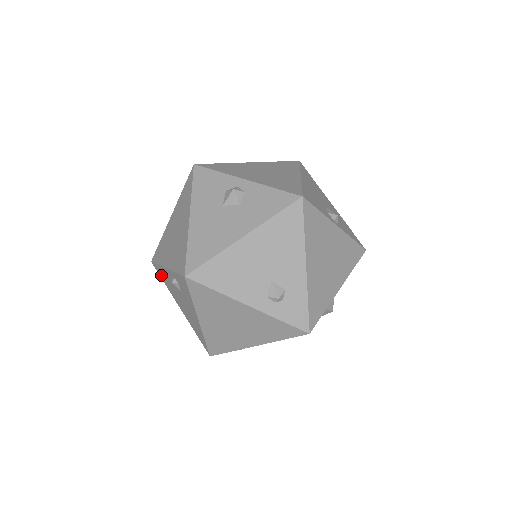
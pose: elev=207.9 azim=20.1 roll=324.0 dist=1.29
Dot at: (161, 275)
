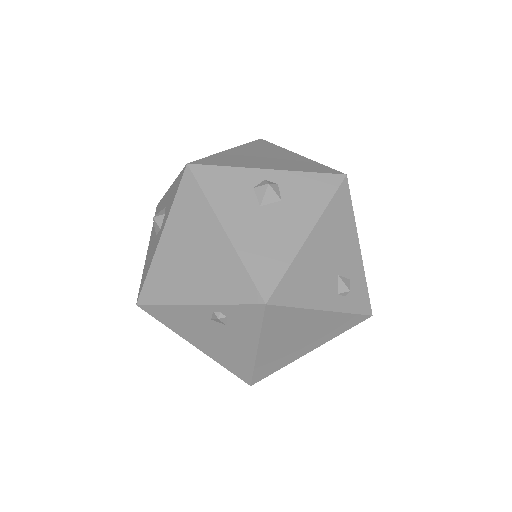
Dot at: (162, 317)
